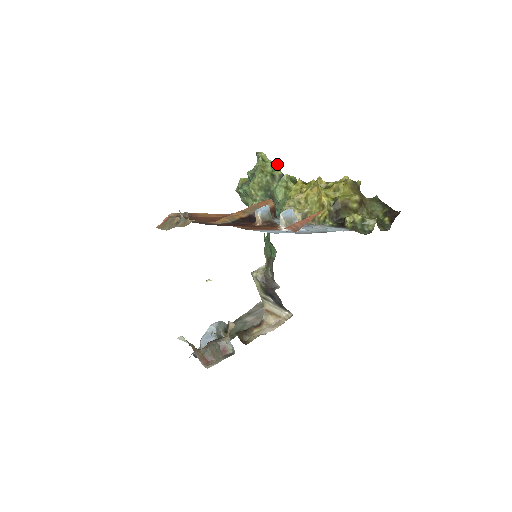
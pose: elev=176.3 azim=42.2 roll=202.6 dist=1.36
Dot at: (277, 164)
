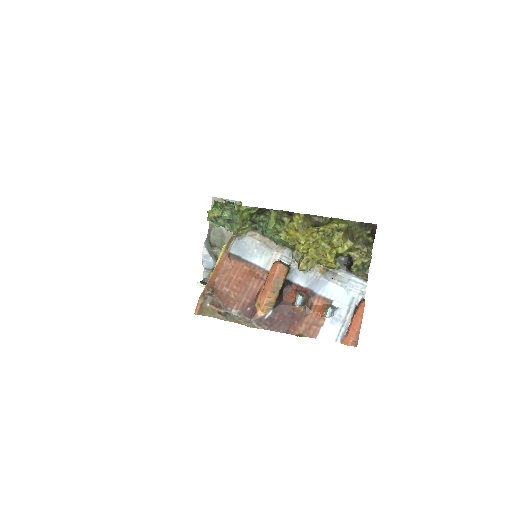
Dot at: (253, 207)
